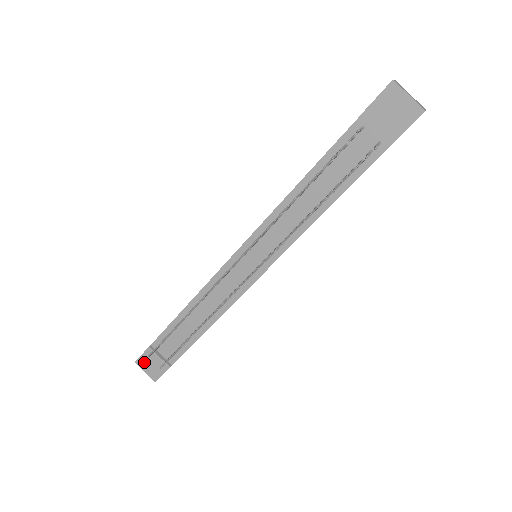
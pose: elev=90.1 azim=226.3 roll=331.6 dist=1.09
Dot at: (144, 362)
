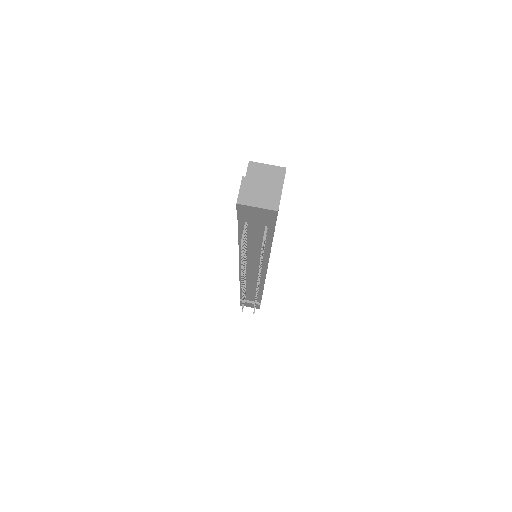
Dot at: (244, 305)
